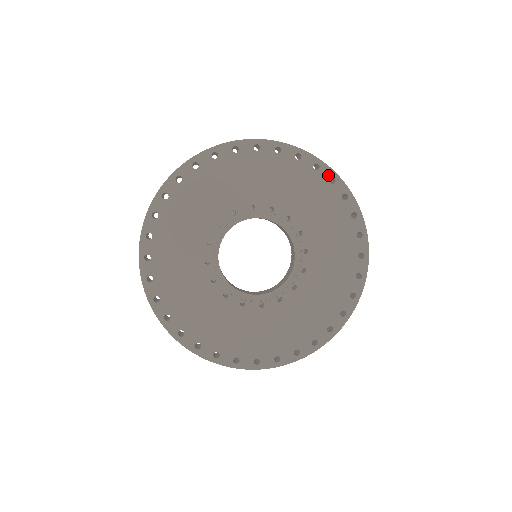
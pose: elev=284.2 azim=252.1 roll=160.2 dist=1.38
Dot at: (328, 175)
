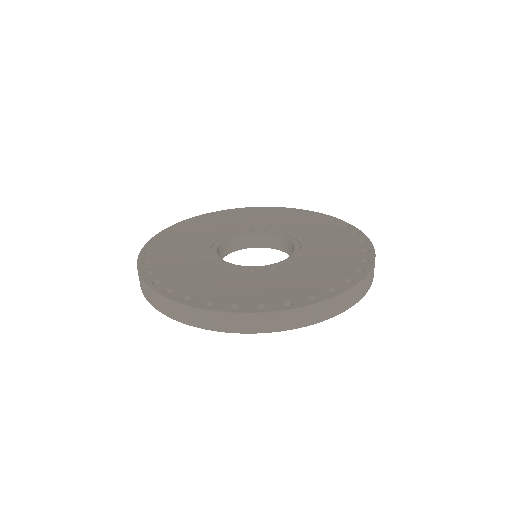
Dot at: (367, 248)
